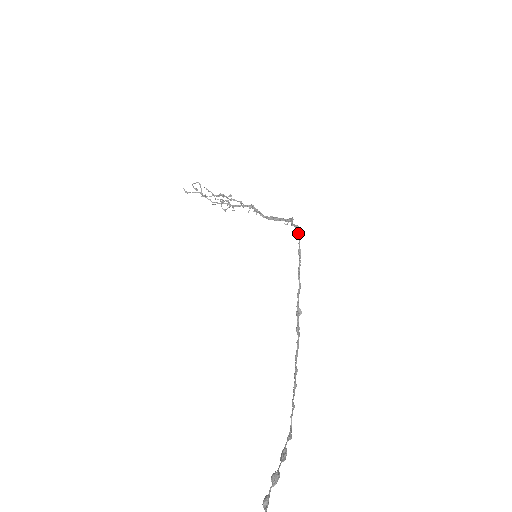
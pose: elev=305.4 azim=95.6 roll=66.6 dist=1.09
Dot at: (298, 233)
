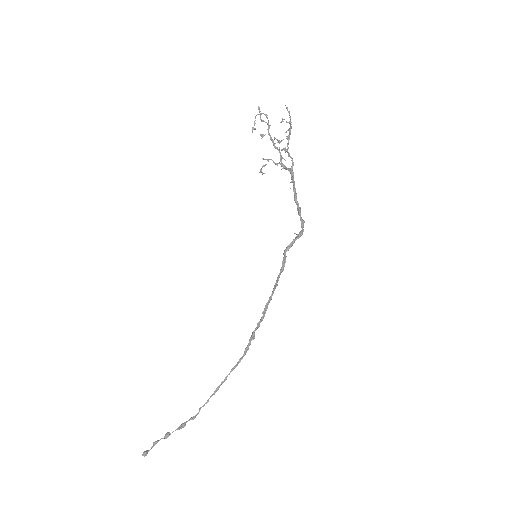
Dot at: occluded
